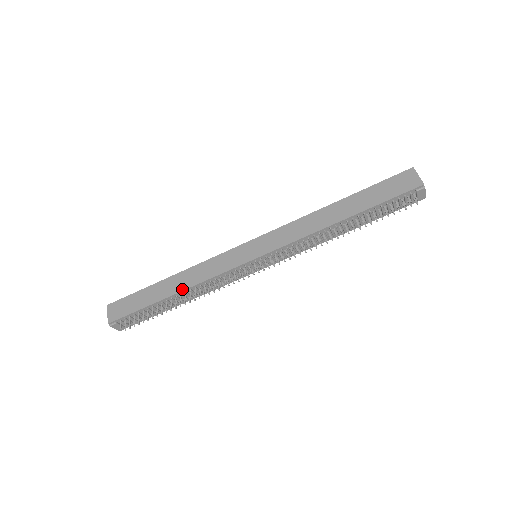
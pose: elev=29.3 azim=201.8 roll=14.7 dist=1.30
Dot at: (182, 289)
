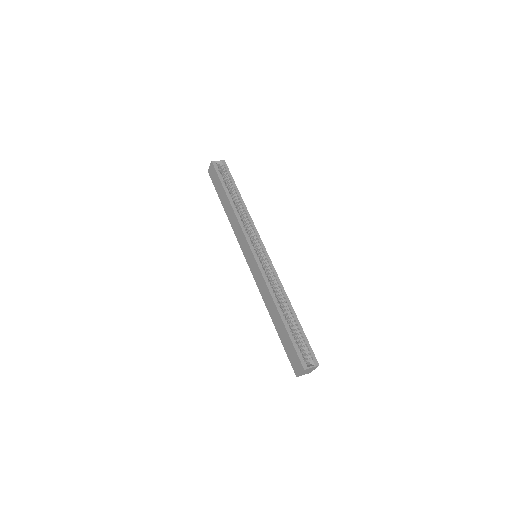
Dot at: (227, 215)
